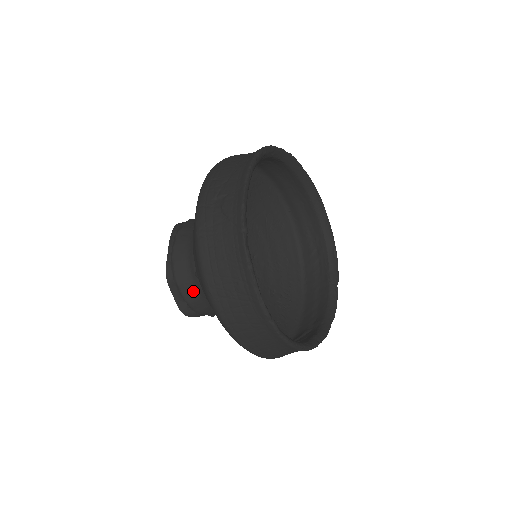
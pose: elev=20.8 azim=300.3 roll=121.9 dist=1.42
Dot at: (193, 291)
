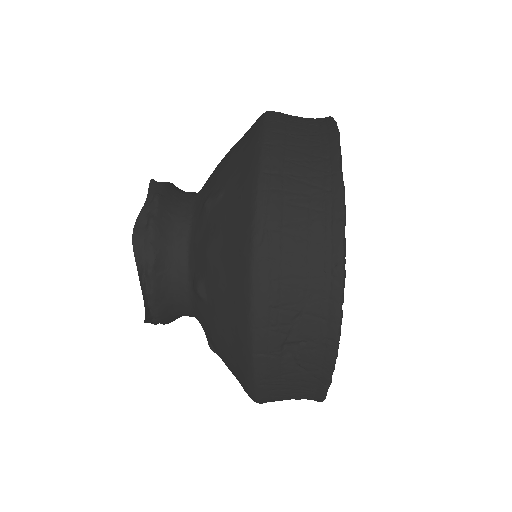
Dot at: (179, 317)
